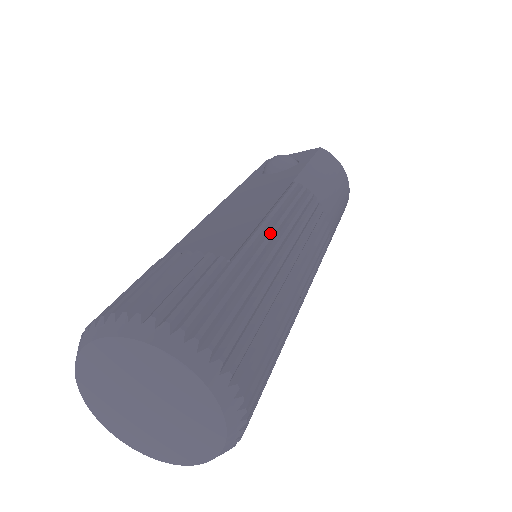
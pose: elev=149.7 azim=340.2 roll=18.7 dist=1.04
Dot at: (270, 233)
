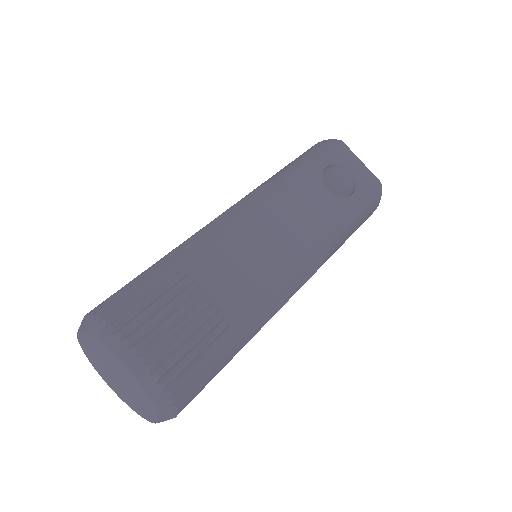
Dot at: (273, 300)
